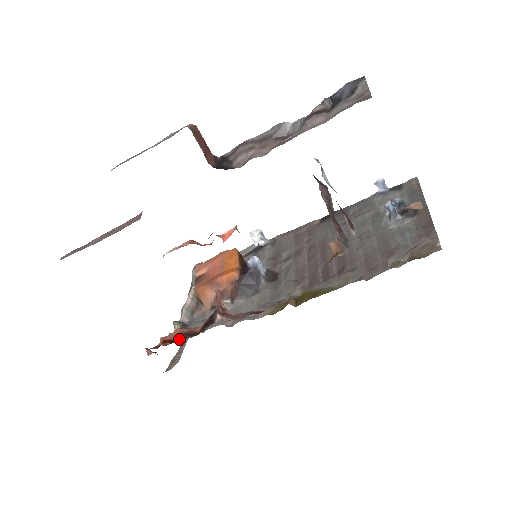
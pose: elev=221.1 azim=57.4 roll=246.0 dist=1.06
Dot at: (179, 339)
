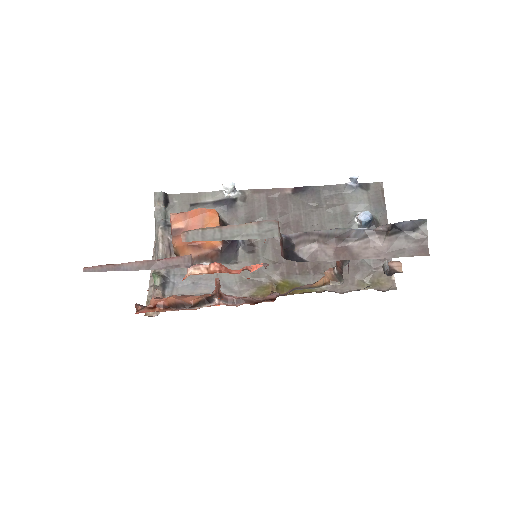
Dot at: (173, 307)
